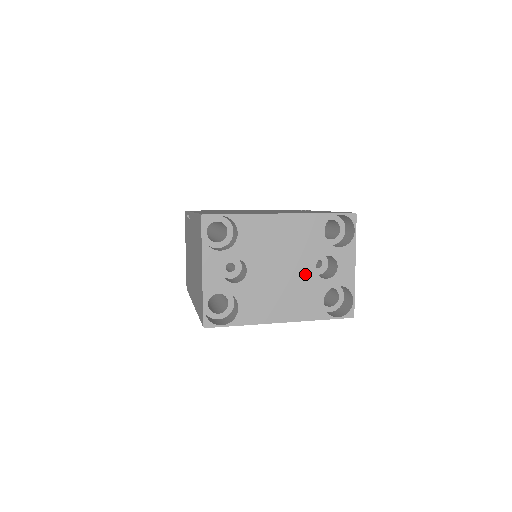
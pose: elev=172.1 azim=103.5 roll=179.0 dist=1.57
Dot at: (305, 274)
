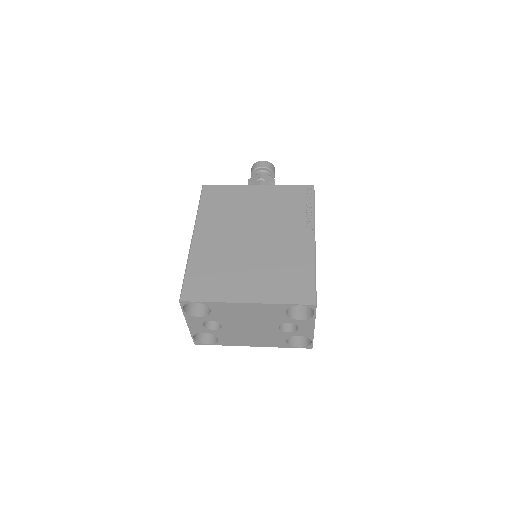
Dot at: (270, 329)
